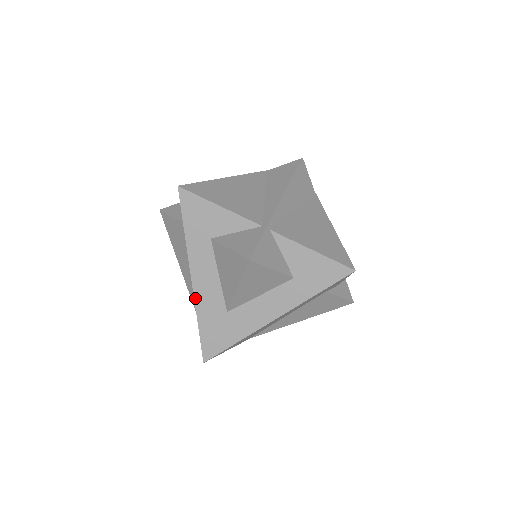
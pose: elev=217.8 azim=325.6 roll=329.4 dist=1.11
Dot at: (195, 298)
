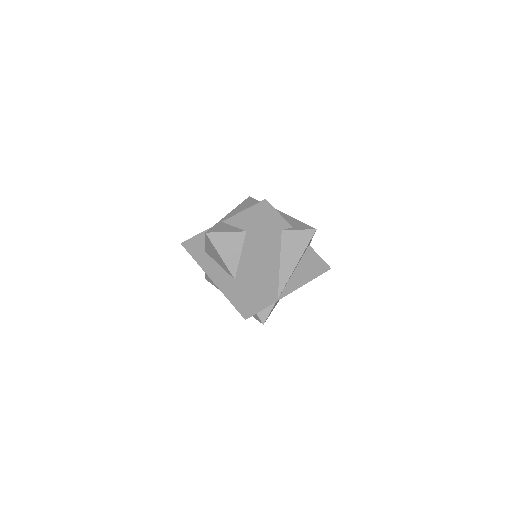
Dot at: (218, 287)
